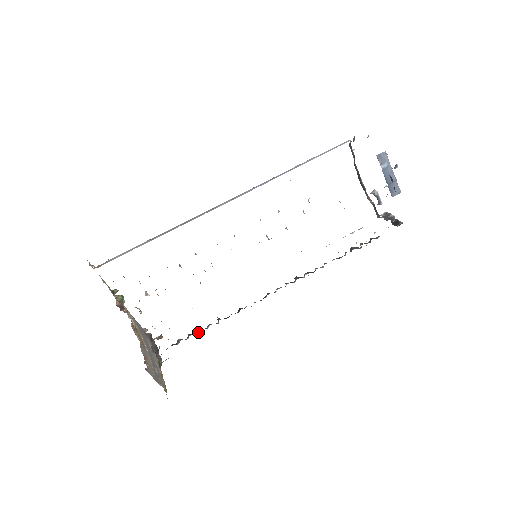
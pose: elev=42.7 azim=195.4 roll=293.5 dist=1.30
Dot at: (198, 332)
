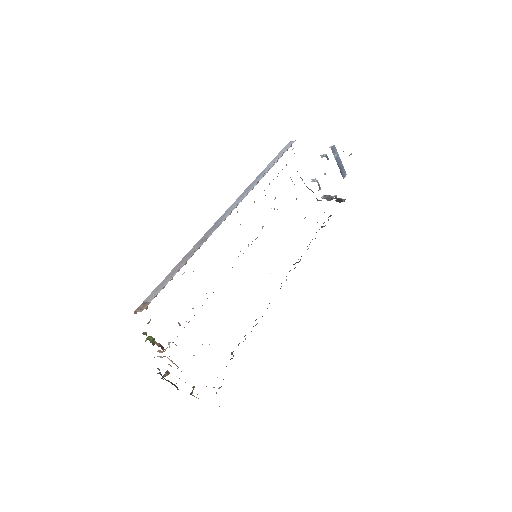
Dot at: (245, 338)
